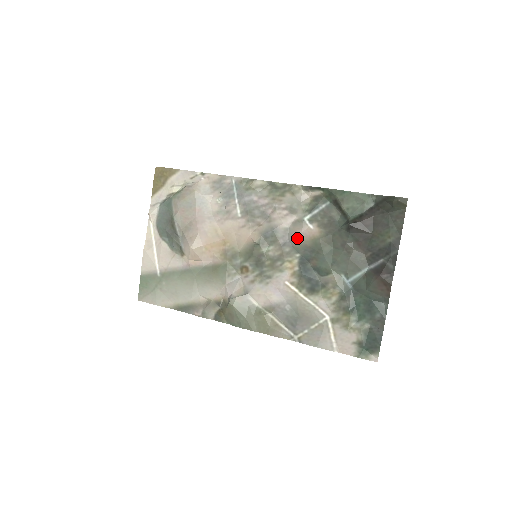
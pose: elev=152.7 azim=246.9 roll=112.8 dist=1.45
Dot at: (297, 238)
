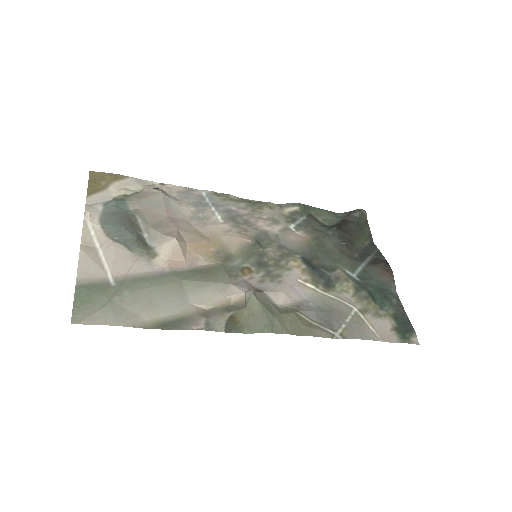
Dot at: (291, 241)
